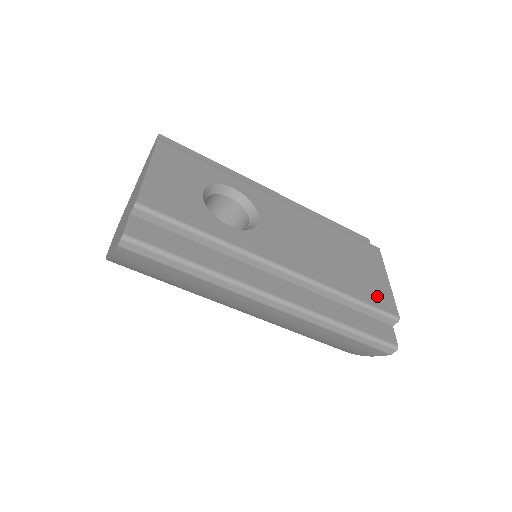
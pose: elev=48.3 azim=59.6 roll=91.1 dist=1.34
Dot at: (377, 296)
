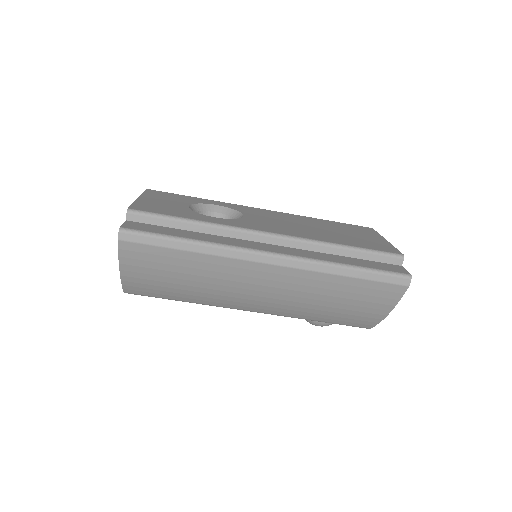
Dot at: (375, 246)
